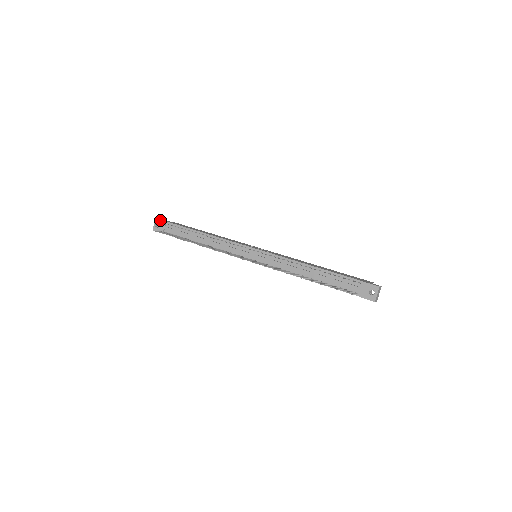
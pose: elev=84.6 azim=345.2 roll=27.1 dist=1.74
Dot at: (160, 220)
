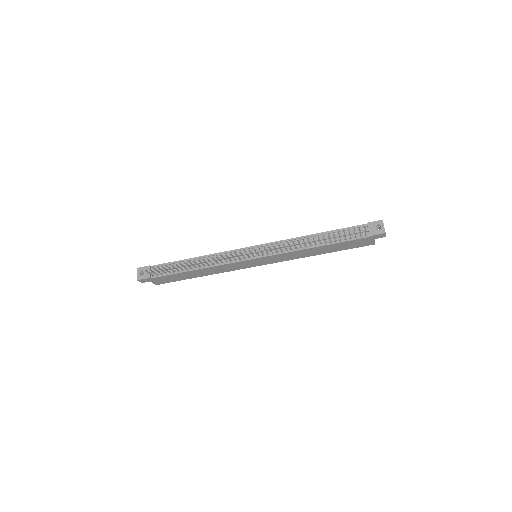
Dot at: (143, 267)
